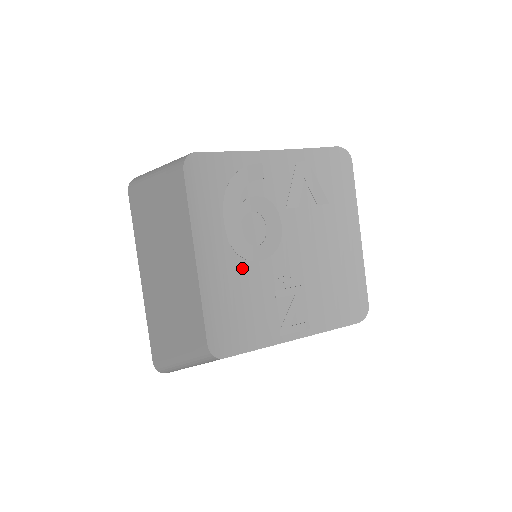
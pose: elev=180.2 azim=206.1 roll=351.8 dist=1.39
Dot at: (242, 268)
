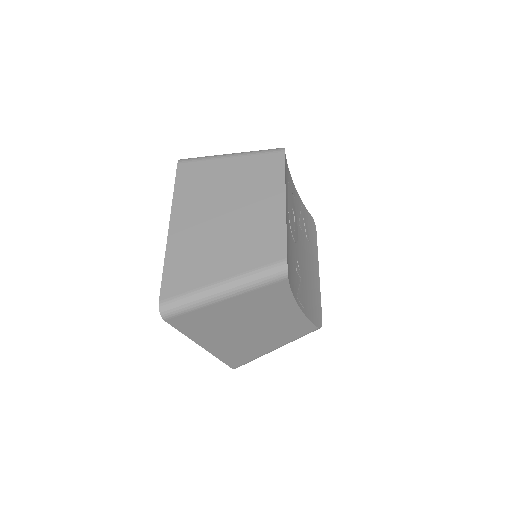
Dot at: (290, 234)
